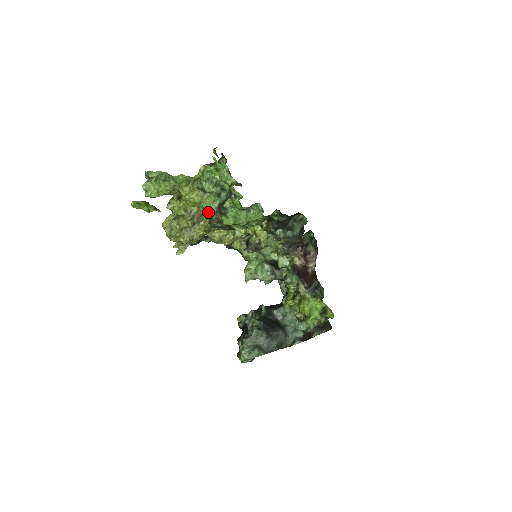
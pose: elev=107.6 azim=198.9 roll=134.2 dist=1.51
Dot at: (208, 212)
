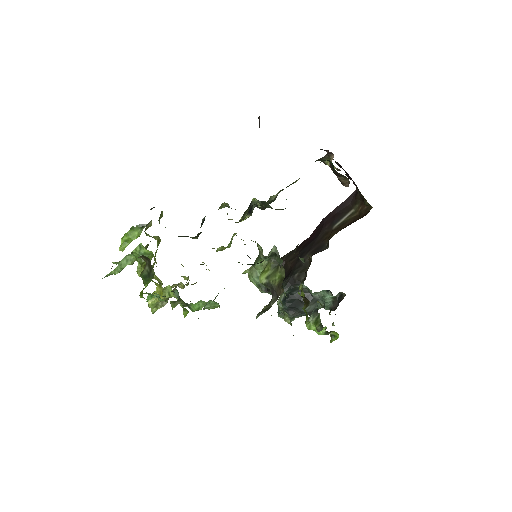
Dot at: occluded
